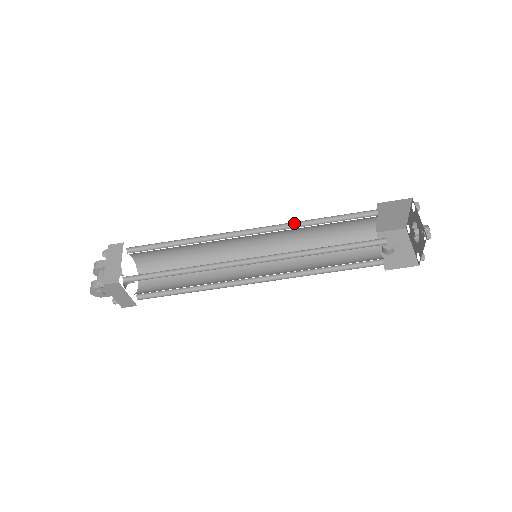
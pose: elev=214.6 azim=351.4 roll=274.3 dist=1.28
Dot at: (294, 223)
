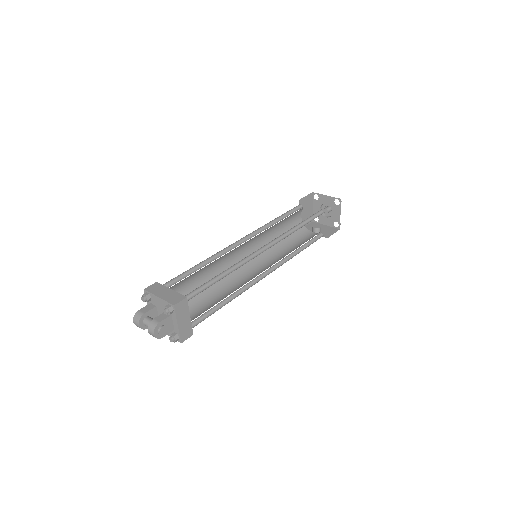
Dot at: (264, 227)
